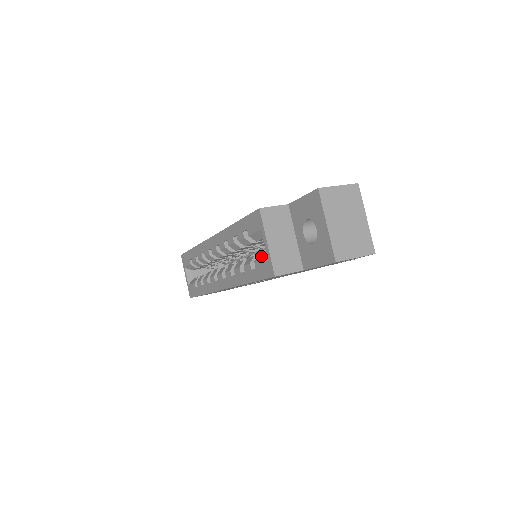
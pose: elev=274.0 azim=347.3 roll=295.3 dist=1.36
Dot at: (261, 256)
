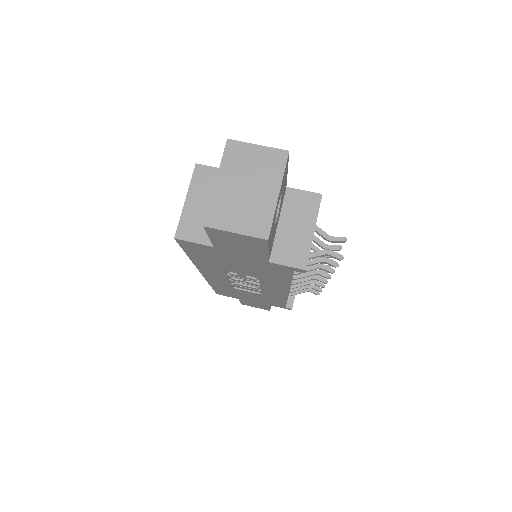
Dot at: occluded
